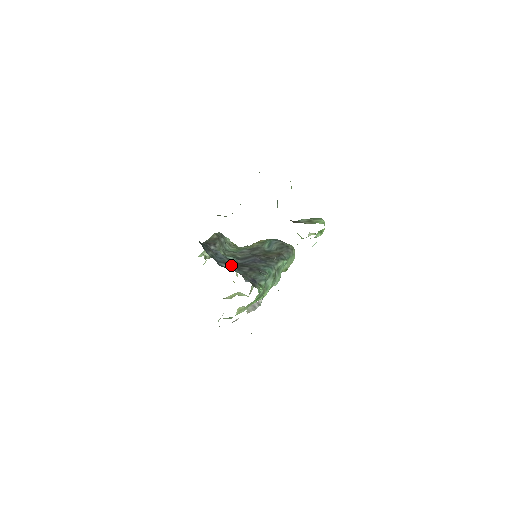
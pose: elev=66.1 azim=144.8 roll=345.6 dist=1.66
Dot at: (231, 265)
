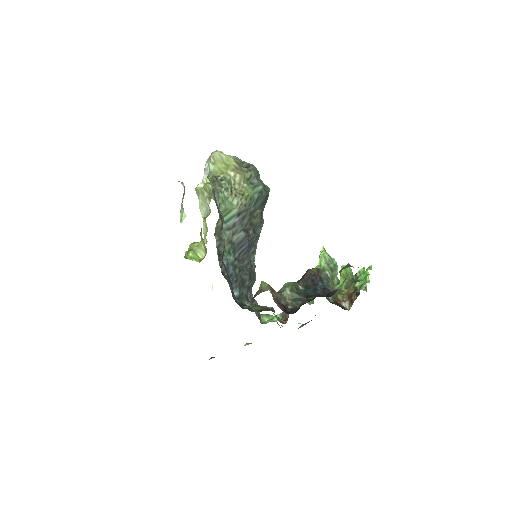
Dot at: (240, 285)
